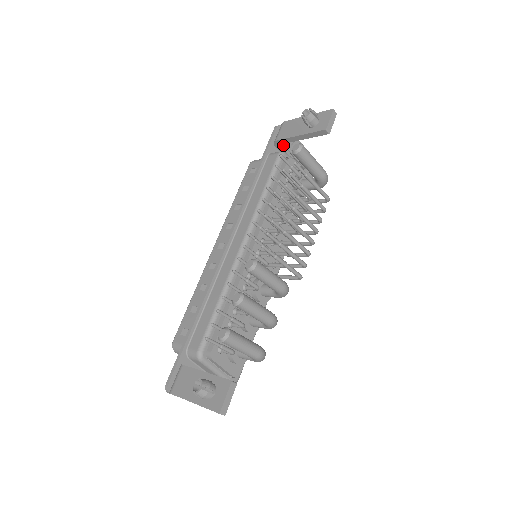
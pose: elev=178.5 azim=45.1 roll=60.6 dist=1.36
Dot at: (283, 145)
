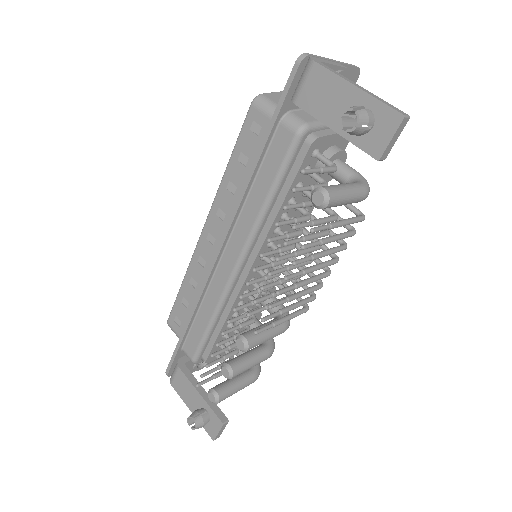
Dot at: occluded
